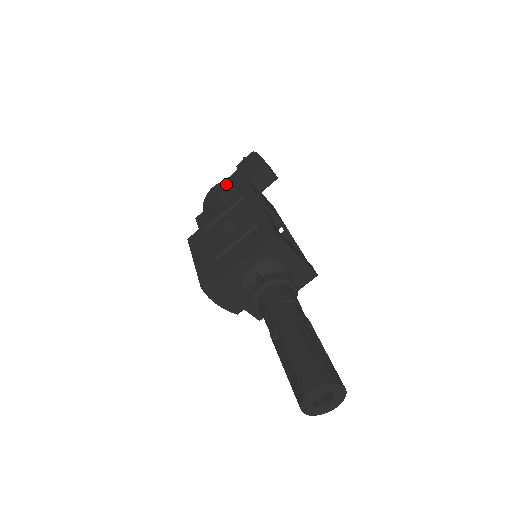
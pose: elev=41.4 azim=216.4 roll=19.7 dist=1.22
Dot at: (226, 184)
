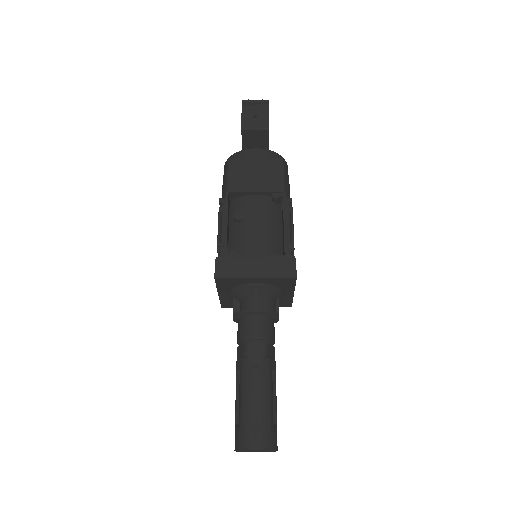
Dot at: (225, 168)
